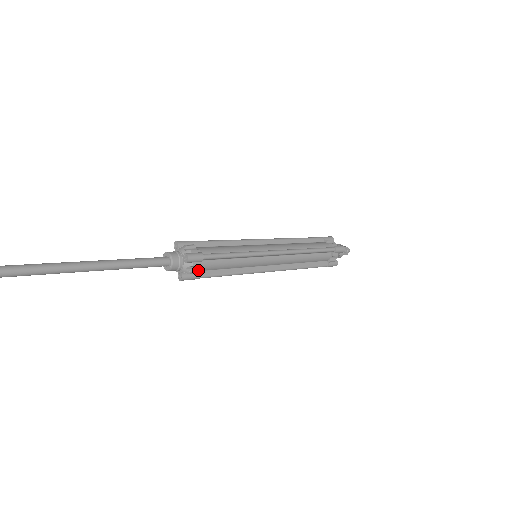
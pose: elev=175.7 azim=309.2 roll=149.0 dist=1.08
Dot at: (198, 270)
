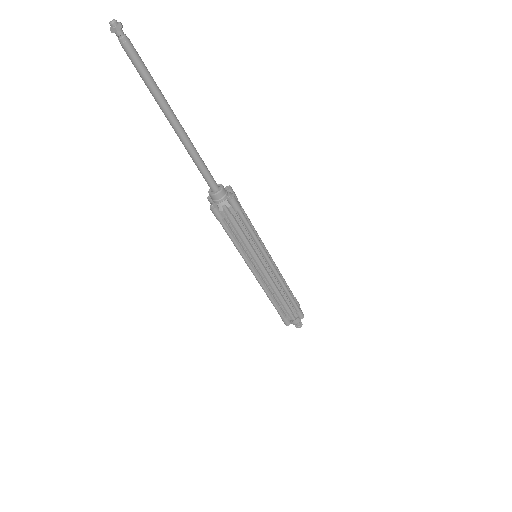
Dot at: occluded
